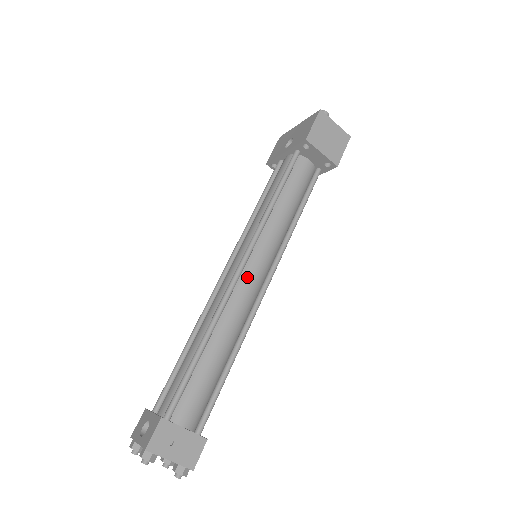
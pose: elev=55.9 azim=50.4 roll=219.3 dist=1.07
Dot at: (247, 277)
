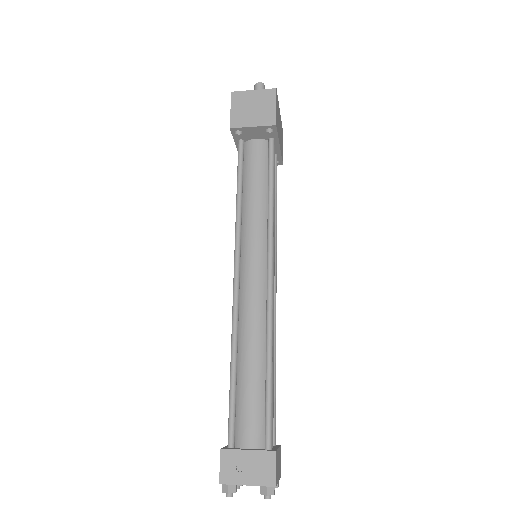
Dot at: (246, 282)
